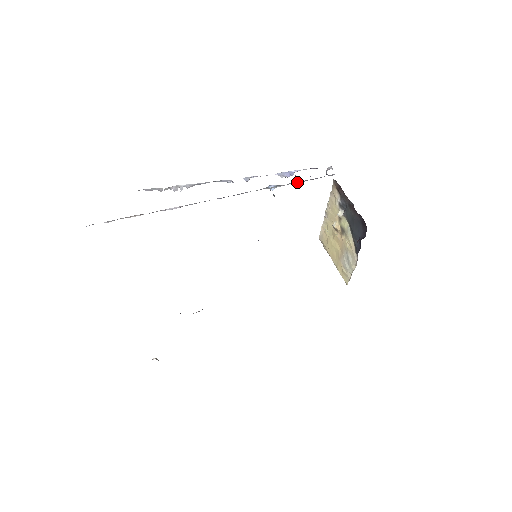
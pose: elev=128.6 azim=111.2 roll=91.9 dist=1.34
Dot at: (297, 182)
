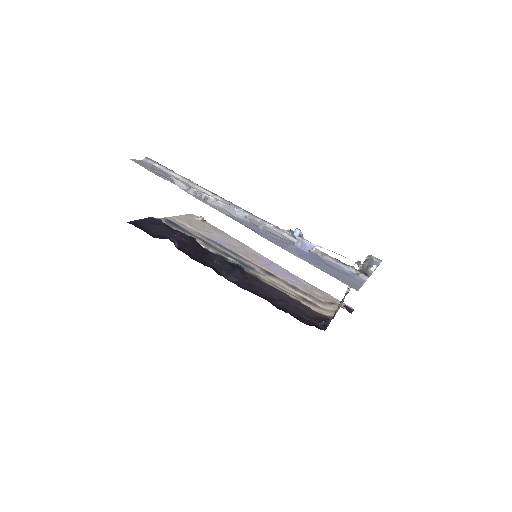
Dot at: (318, 250)
